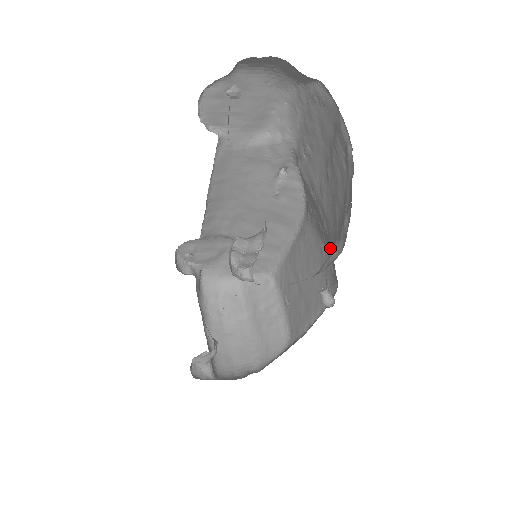
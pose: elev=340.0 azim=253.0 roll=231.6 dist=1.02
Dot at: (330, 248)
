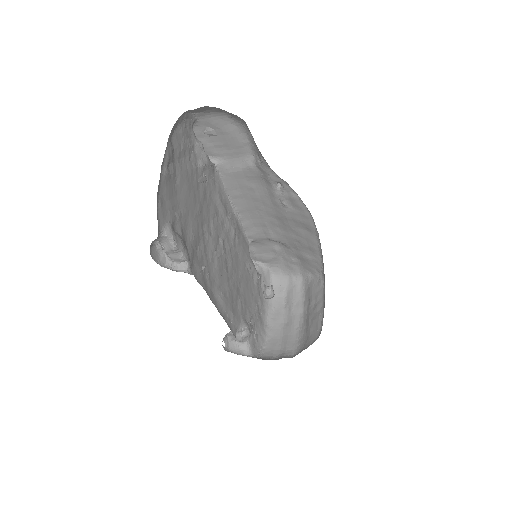
Dot at: occluded
